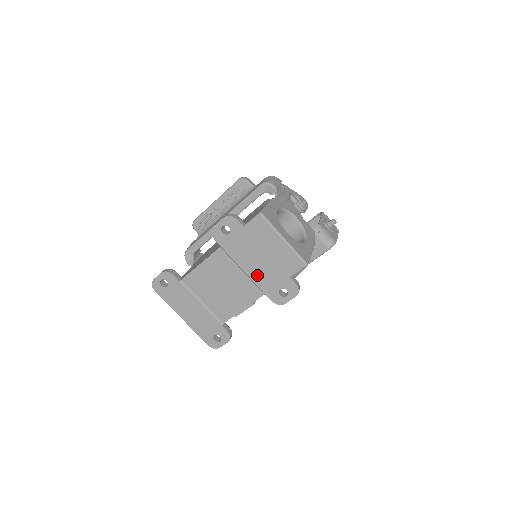
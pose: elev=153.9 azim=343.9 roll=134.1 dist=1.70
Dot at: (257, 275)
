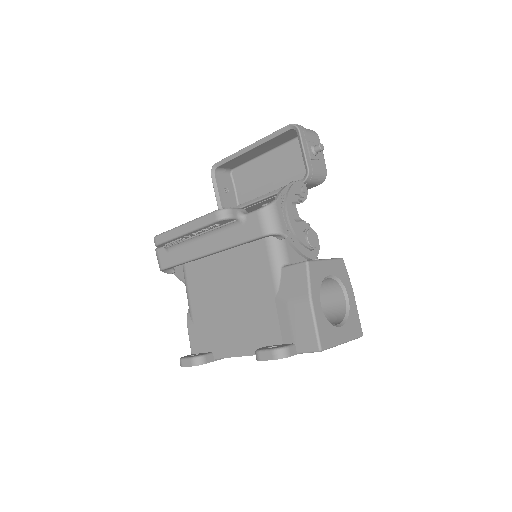
Dot at: occluded
